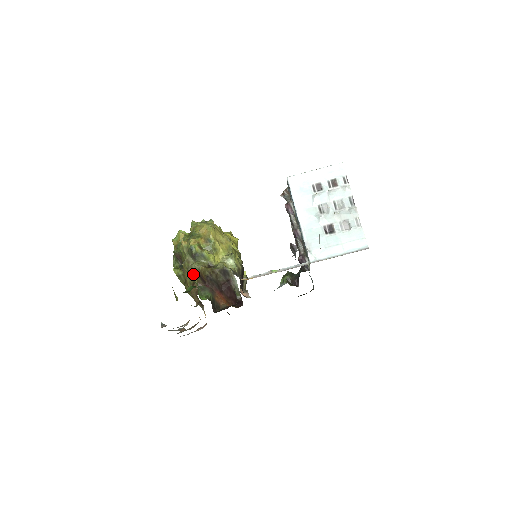
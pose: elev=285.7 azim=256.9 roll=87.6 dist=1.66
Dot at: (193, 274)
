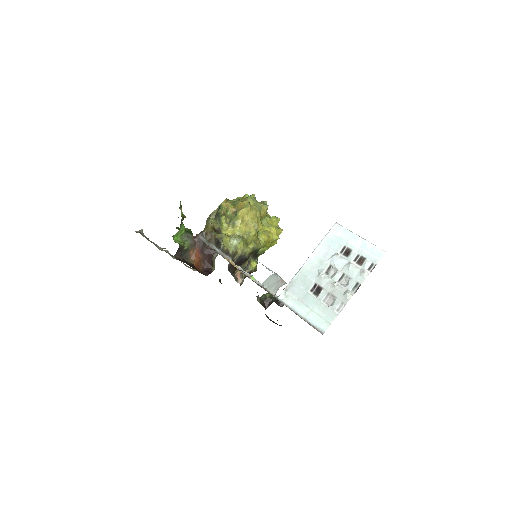
Dot at: occluded
